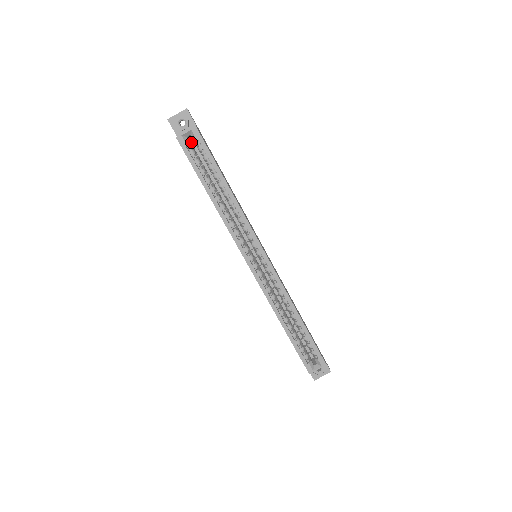
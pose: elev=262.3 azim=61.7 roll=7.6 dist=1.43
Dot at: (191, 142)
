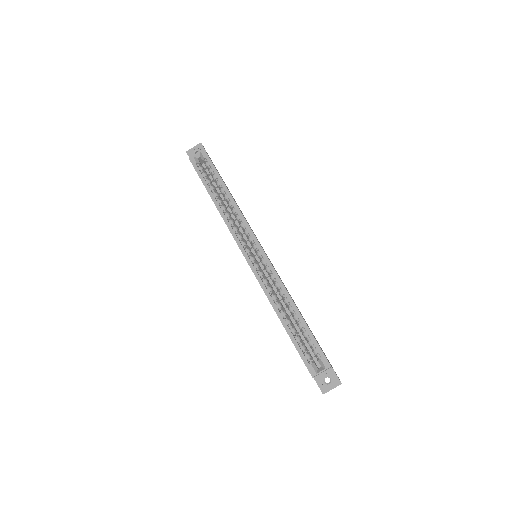
Dot at: (204, 167)
